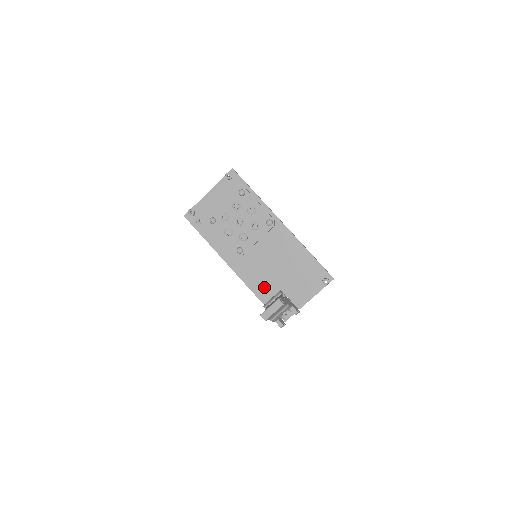
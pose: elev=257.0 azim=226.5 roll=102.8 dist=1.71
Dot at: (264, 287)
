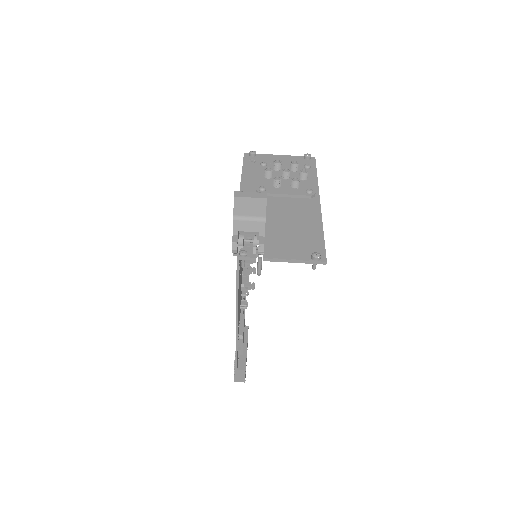
Dot at: occluded
